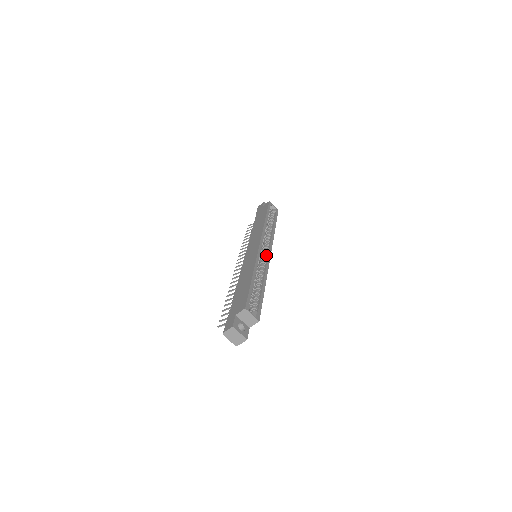
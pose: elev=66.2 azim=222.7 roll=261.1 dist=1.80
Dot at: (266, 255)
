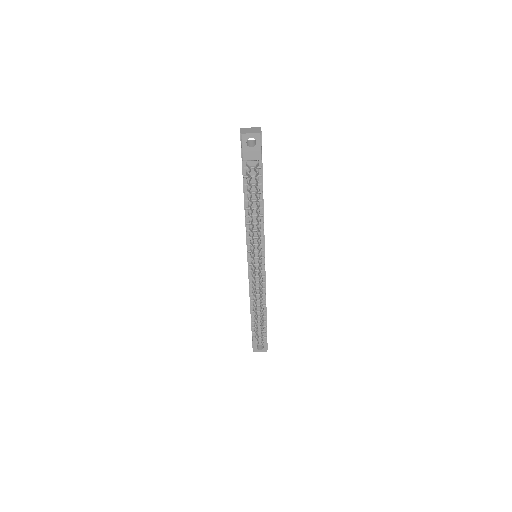
Dot at: occluded
